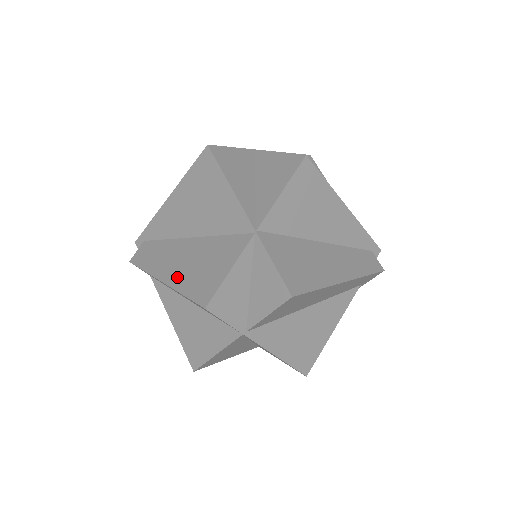
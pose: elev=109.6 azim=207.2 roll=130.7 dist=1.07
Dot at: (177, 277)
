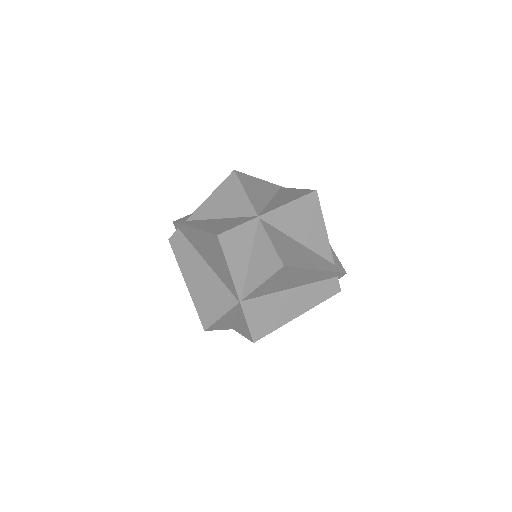
Dot at: (194, 289)
